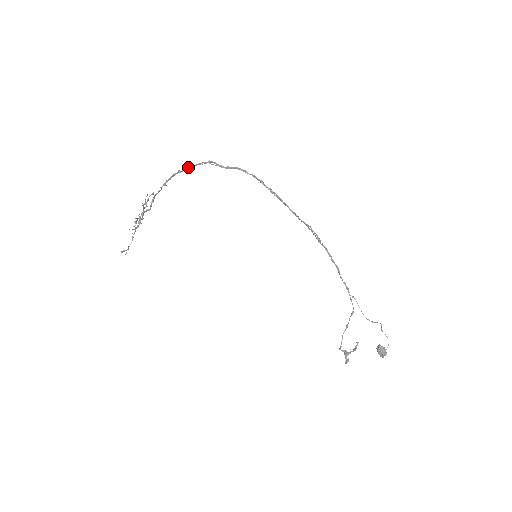
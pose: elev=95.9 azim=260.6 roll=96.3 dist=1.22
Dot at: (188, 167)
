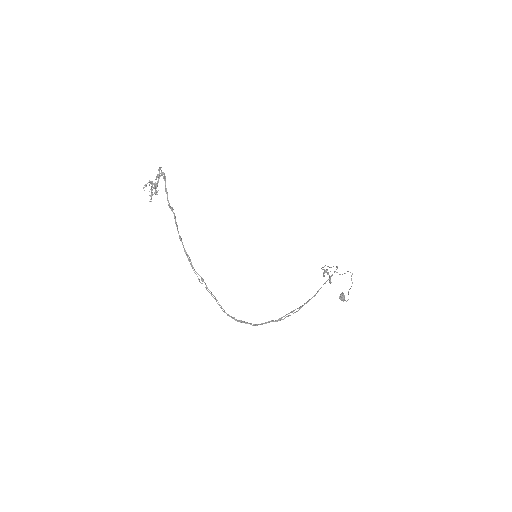
Dot at: (186, 255)
